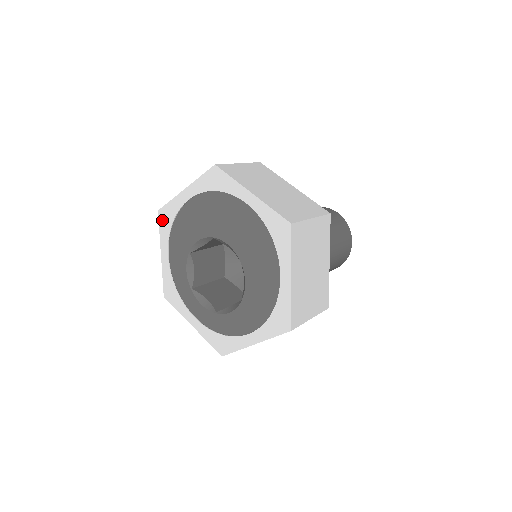
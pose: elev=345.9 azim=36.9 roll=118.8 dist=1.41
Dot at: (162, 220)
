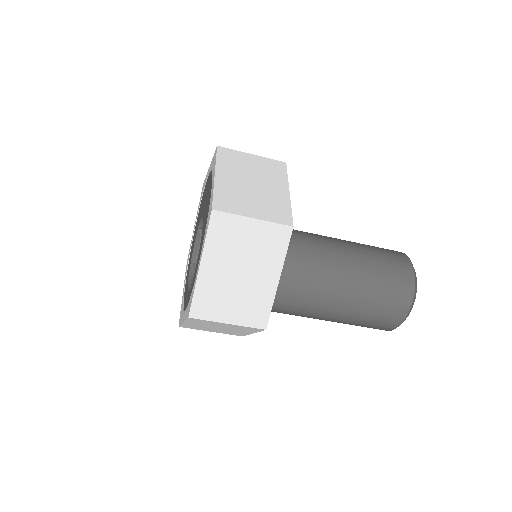
Dot at: occluded
